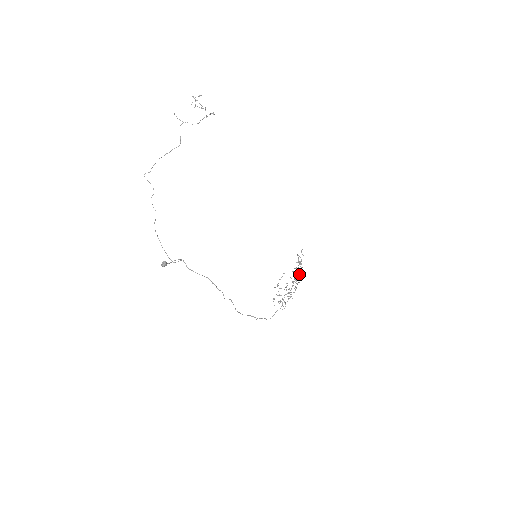
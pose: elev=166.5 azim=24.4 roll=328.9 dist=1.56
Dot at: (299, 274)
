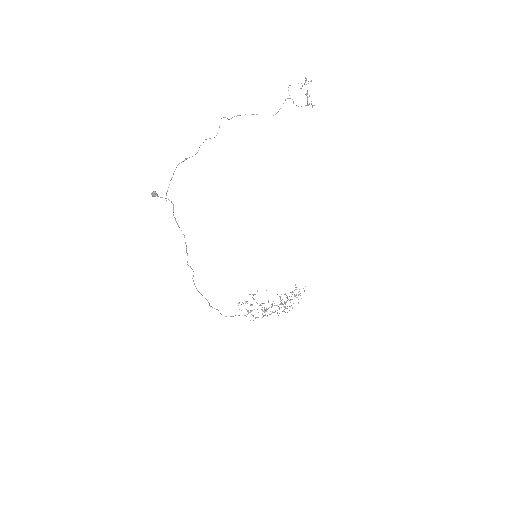
Dot at: occluded
